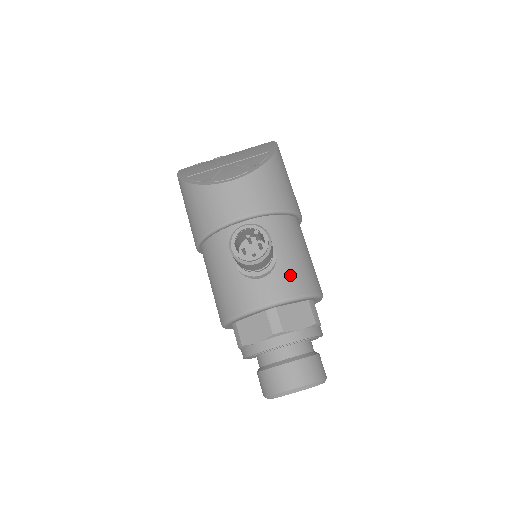
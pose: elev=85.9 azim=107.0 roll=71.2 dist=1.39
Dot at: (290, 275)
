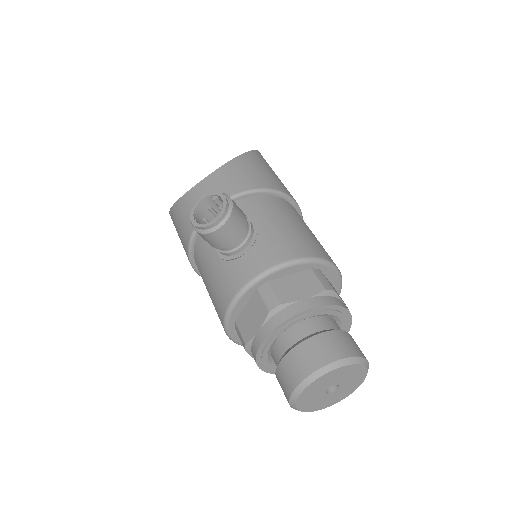
Dot at: (276, 243)
